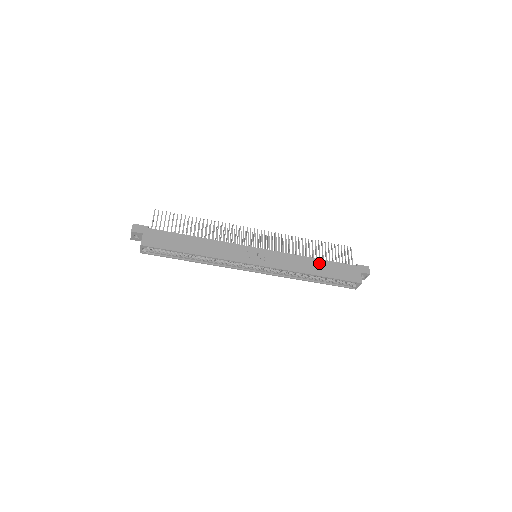
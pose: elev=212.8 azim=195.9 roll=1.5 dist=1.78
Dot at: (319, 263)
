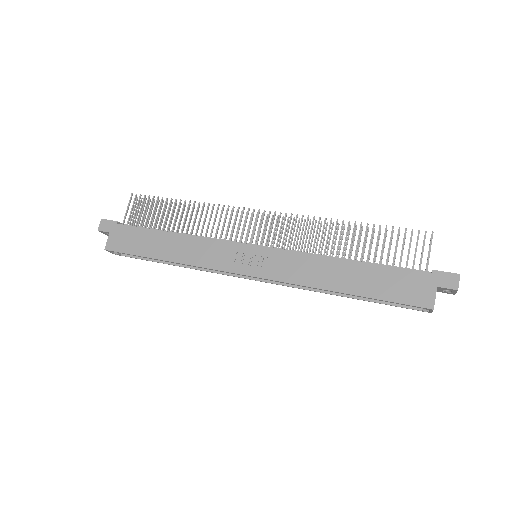
Dot at: (354, 269)
